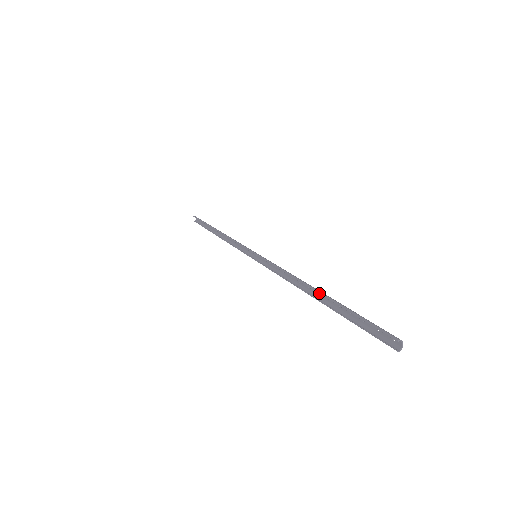
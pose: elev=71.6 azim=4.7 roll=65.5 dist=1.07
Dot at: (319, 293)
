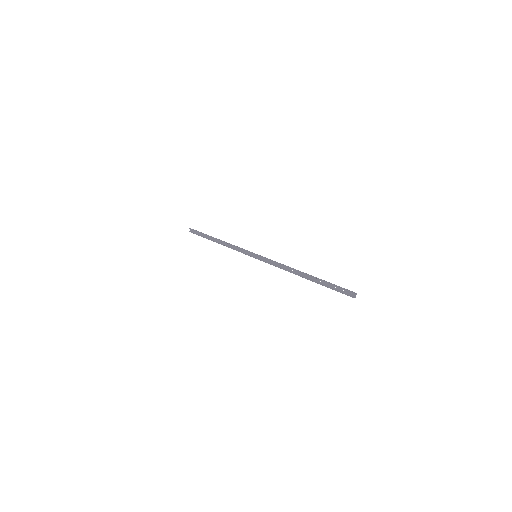
Dot at: (308, 275)
